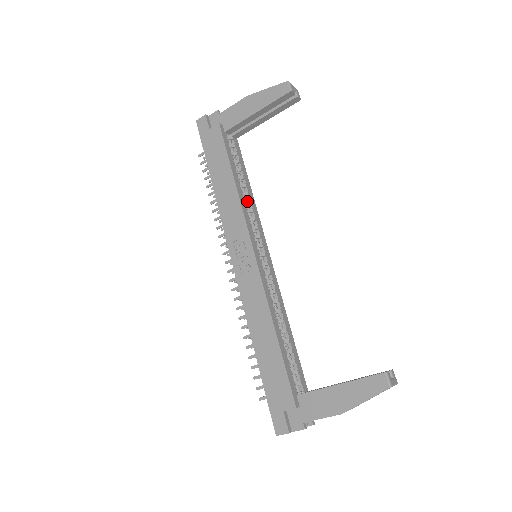
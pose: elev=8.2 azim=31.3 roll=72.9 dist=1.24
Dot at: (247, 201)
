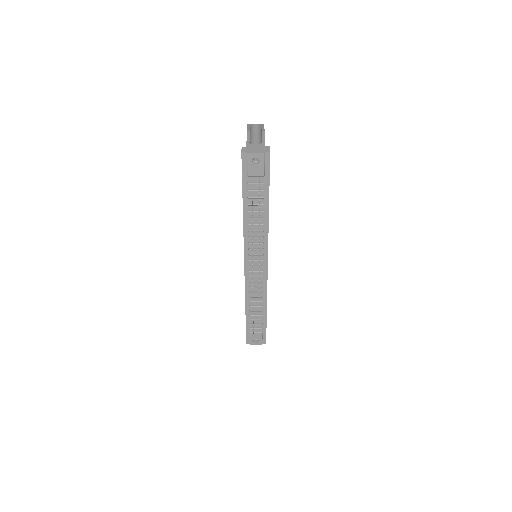
Dot at: occluded
